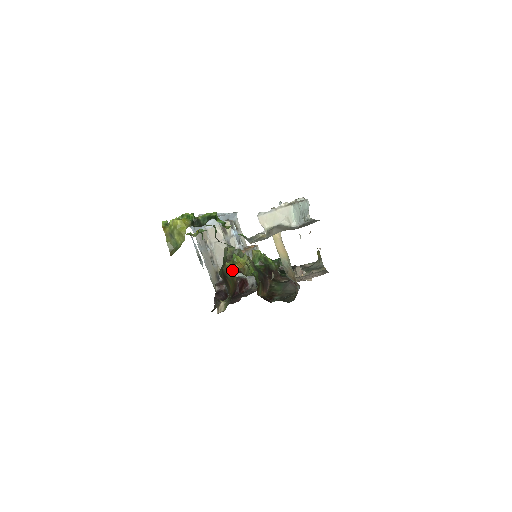
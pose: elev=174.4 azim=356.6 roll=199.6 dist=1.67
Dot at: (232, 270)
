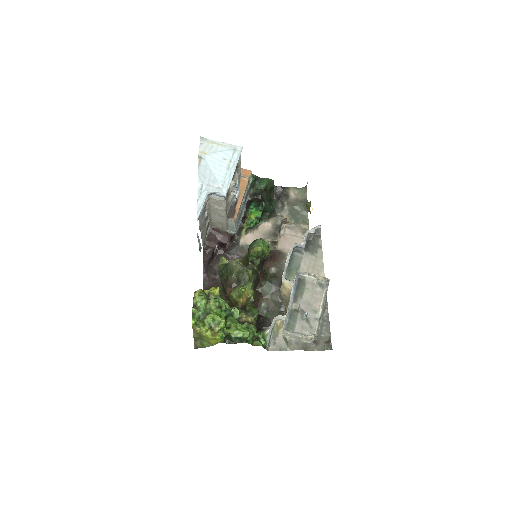
Dot at: (236, 301)
